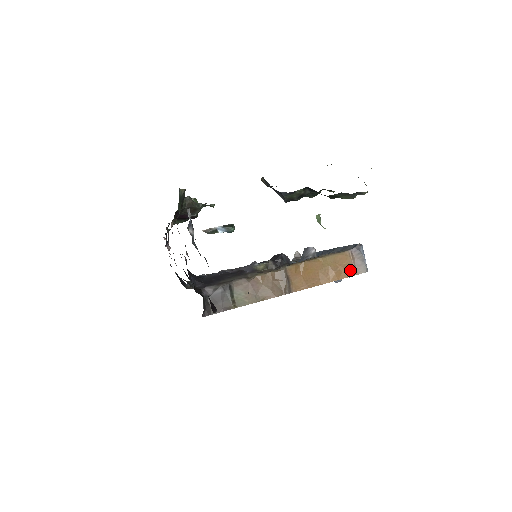
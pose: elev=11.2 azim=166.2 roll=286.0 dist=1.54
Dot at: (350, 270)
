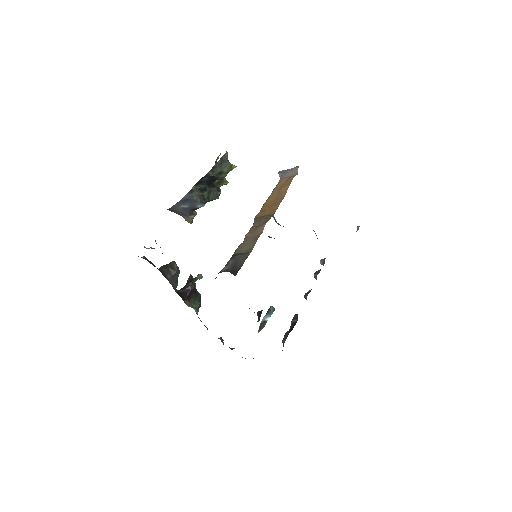
Dot at: (290, 178)
